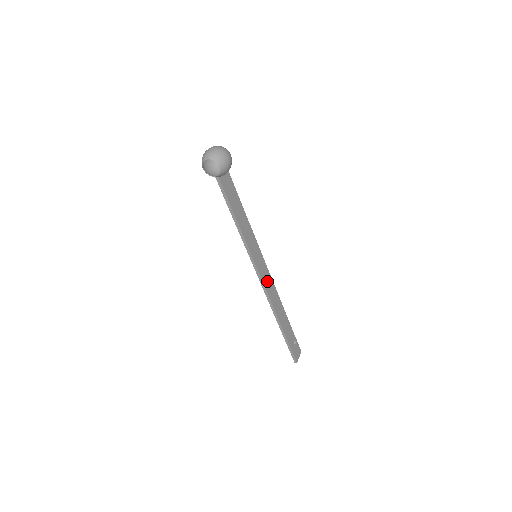
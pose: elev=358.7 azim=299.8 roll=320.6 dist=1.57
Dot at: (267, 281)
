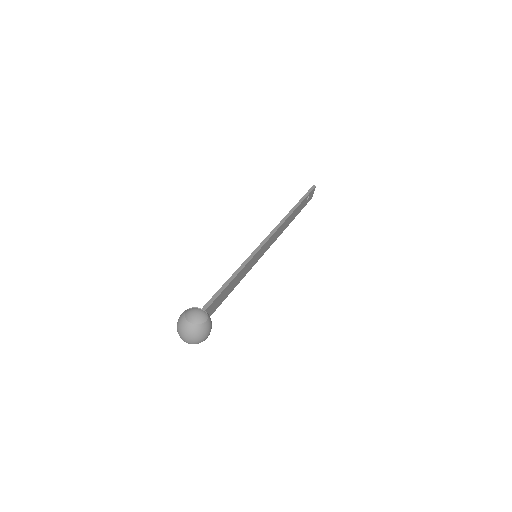
Dot at: (272, 240)
